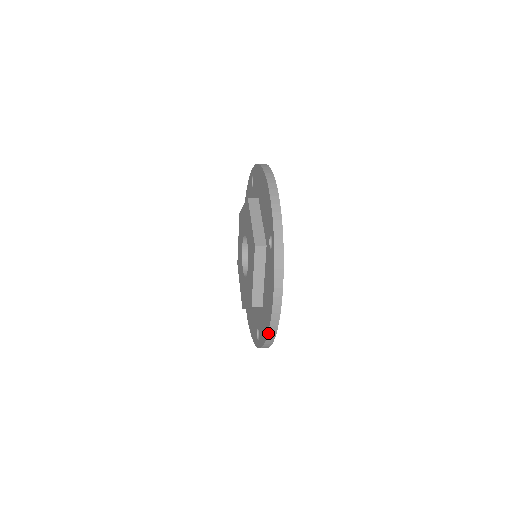
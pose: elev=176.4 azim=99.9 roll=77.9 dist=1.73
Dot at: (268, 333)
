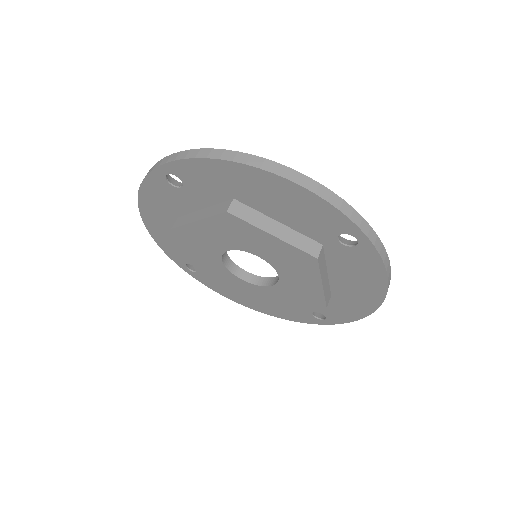
Dot at: (373, 312)
